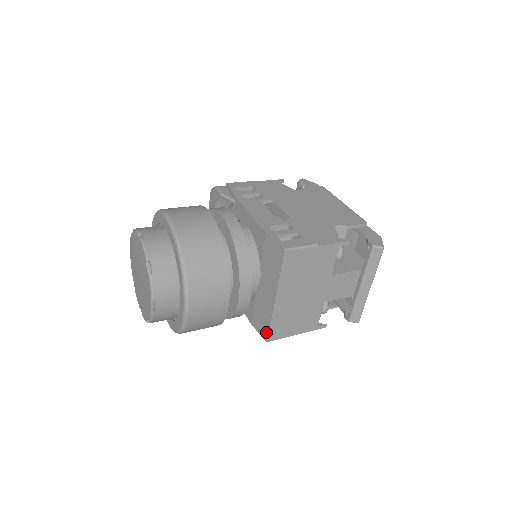
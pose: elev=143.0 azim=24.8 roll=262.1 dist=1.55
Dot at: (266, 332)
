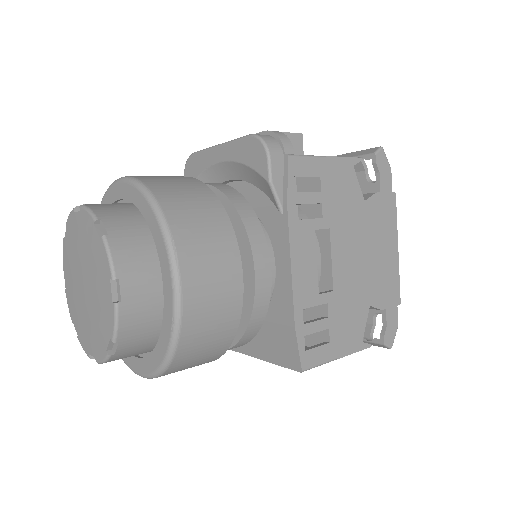
Dot at: occluded
